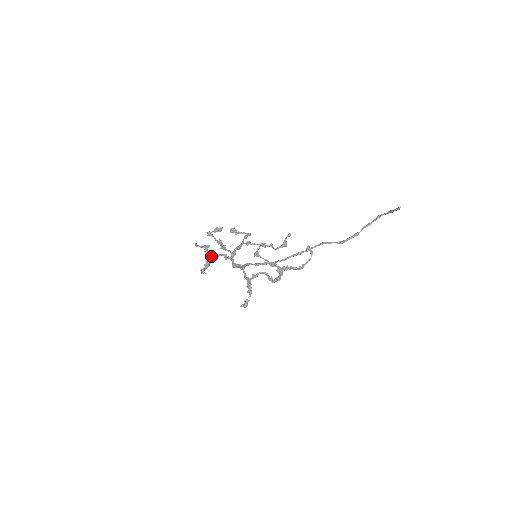
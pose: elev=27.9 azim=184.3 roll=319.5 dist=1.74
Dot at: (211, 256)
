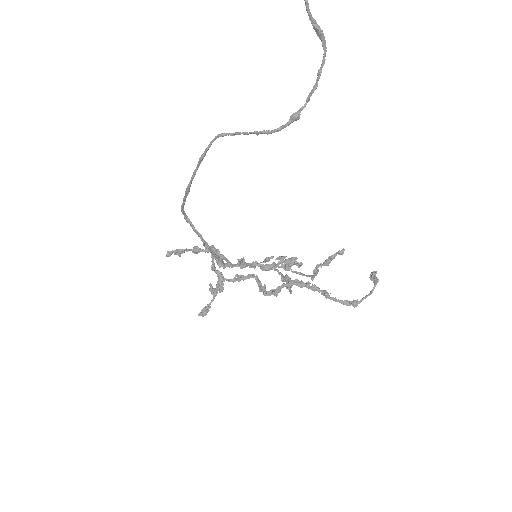
Dot at: (197, 247)
